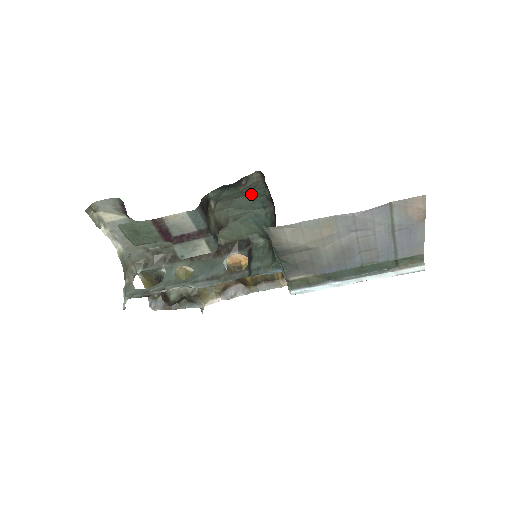
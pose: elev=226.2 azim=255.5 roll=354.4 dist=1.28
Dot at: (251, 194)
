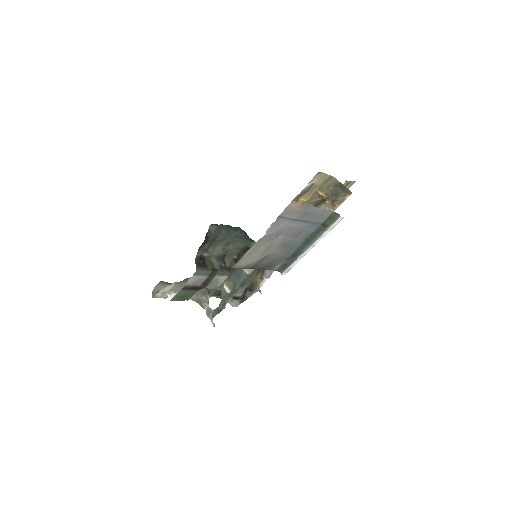
Dot at: (221, 232)
